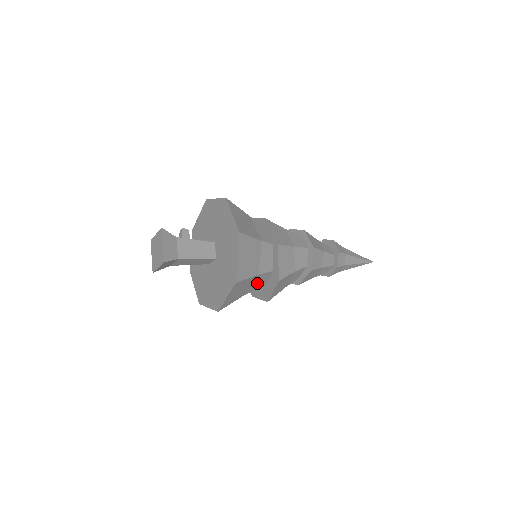
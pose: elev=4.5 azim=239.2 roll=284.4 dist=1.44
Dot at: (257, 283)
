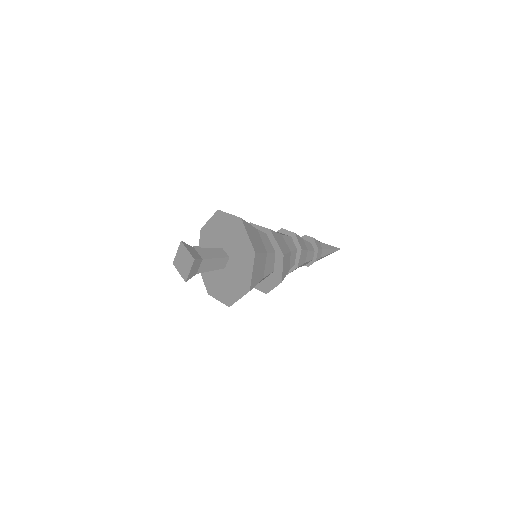
Dot at: (268, 266)
